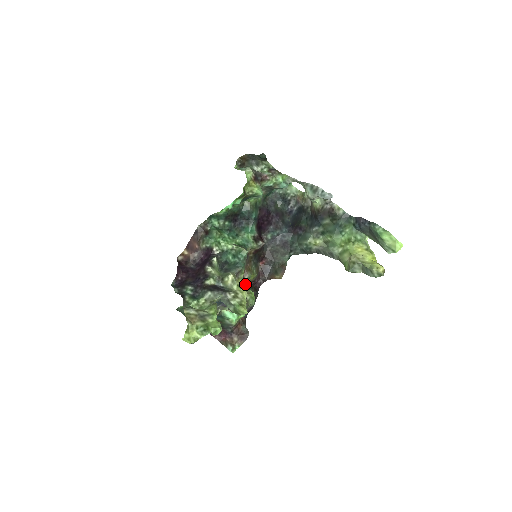
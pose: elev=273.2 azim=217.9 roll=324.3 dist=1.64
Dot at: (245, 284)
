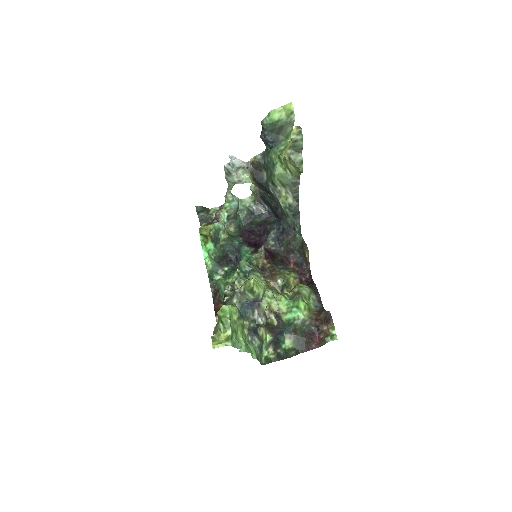
Dot at: occluded
